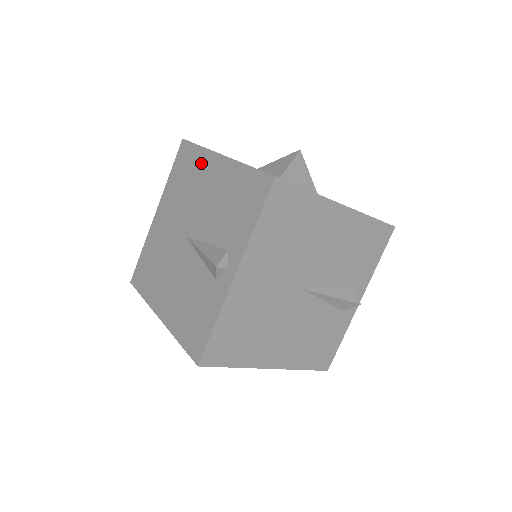
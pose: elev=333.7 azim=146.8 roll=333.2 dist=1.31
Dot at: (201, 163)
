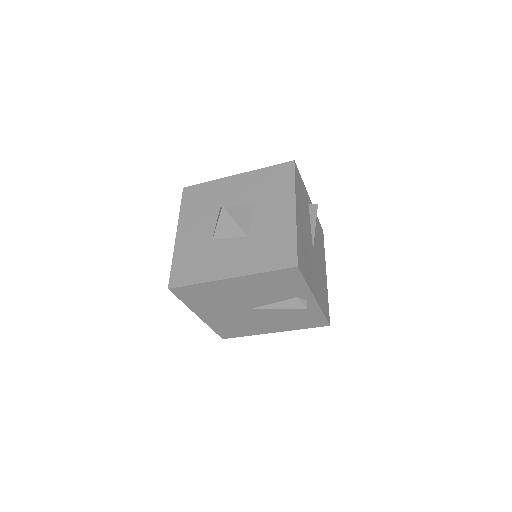
Dot at: occluded
